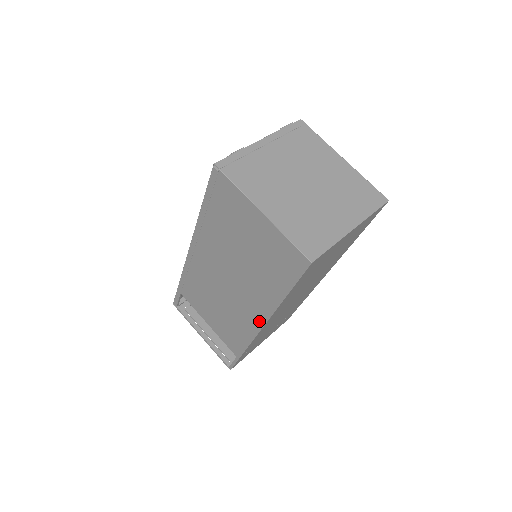
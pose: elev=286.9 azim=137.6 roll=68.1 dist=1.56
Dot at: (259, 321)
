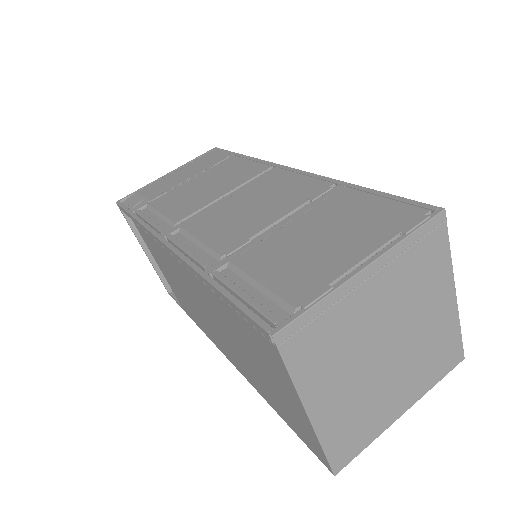
Dot at: (229, 358)
